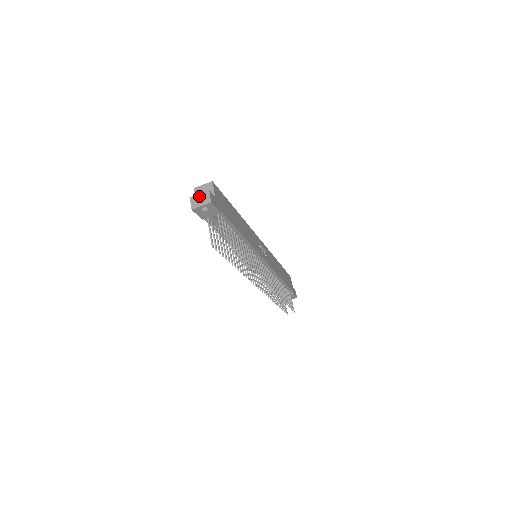
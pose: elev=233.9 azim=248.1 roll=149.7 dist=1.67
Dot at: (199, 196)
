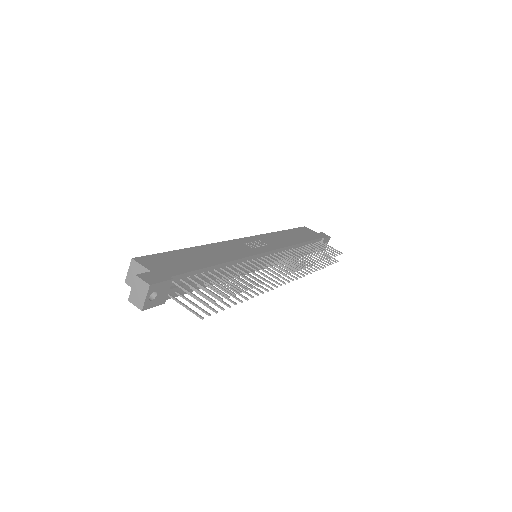
Dot at: (133, 291)
